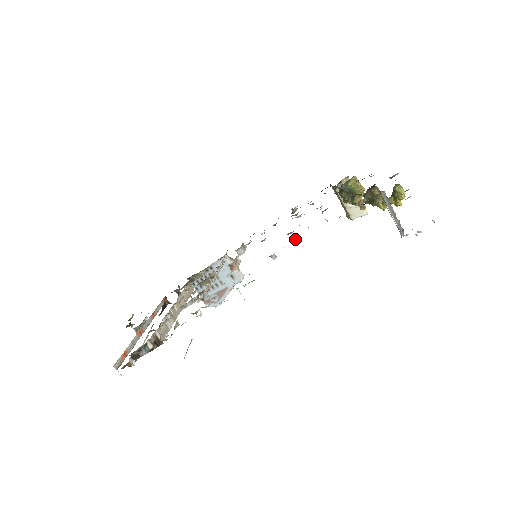
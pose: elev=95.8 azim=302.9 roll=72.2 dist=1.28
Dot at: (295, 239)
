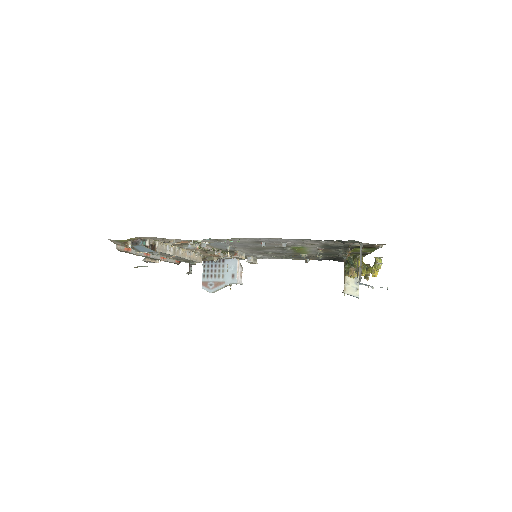
Dot at: (285, 243)
